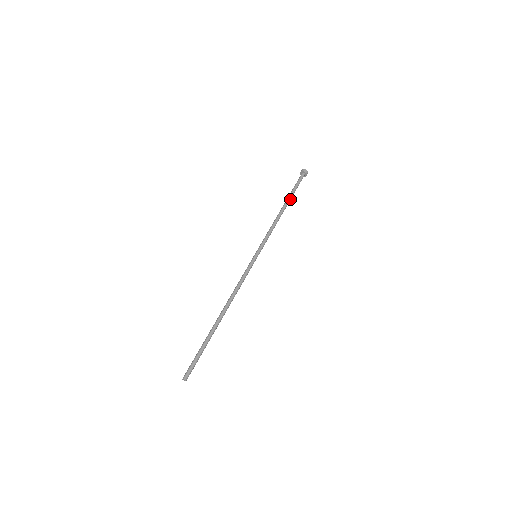
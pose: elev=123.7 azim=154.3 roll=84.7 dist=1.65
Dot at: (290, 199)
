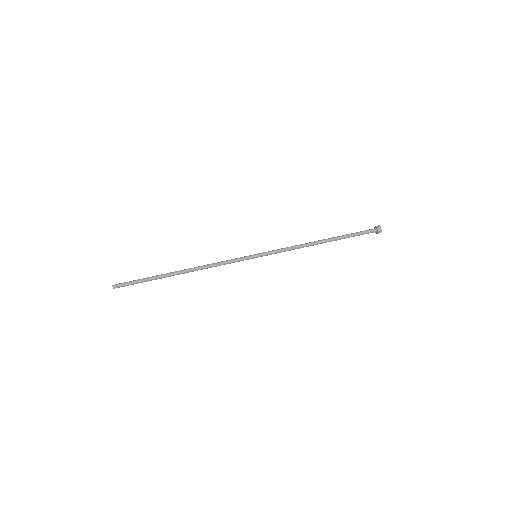
Dot at: occluded
